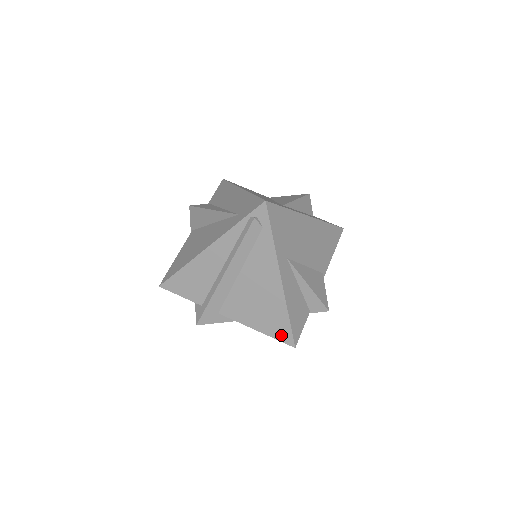
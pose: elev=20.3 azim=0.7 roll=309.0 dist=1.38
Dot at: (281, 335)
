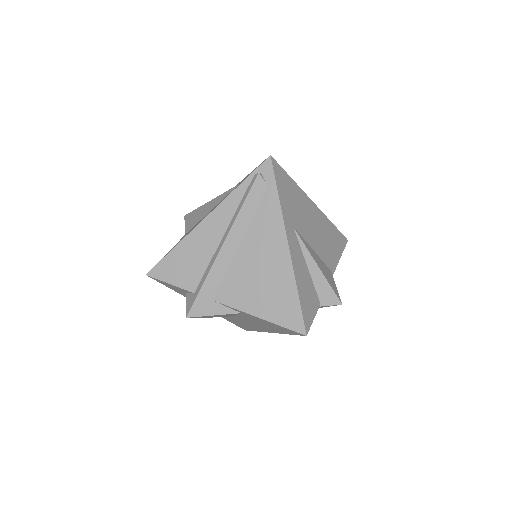
Dot at: (289, 320)
